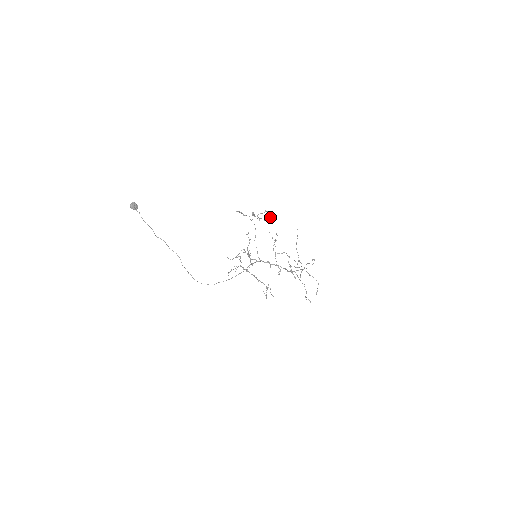
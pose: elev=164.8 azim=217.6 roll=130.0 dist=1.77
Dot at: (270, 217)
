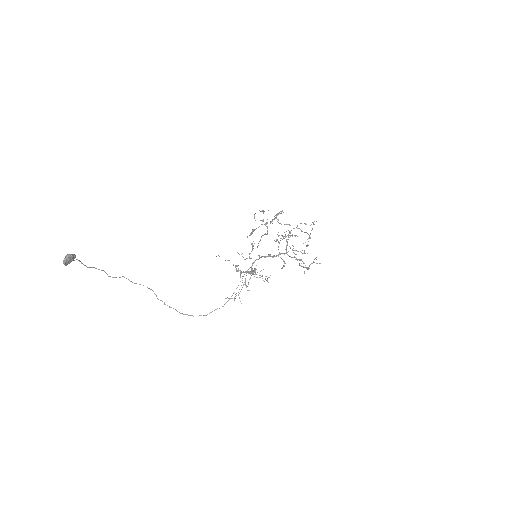
Dot at: occluded
